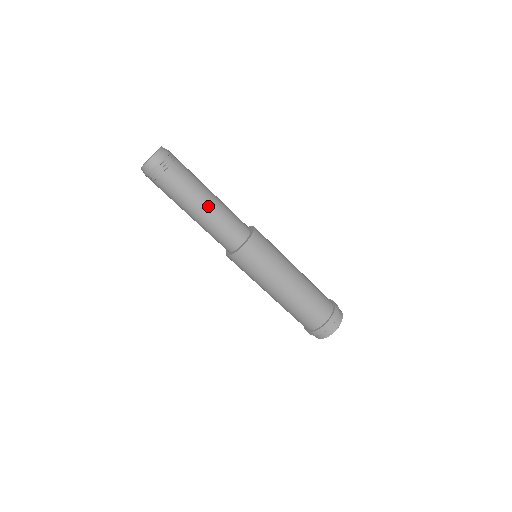
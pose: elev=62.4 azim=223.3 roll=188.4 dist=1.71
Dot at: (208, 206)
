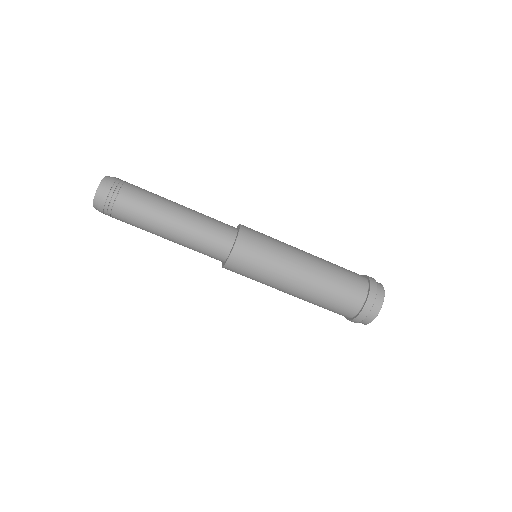
Dot at: (172, 232)
